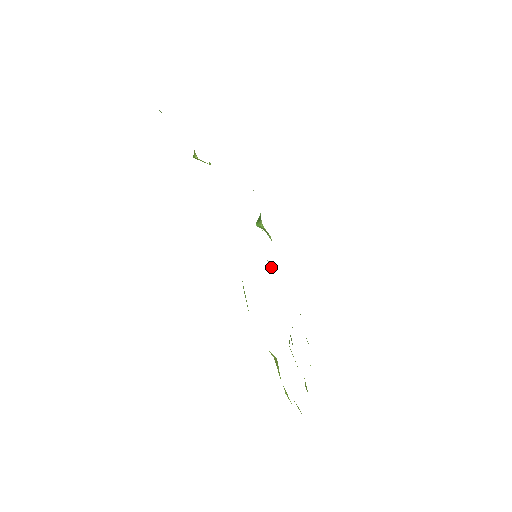
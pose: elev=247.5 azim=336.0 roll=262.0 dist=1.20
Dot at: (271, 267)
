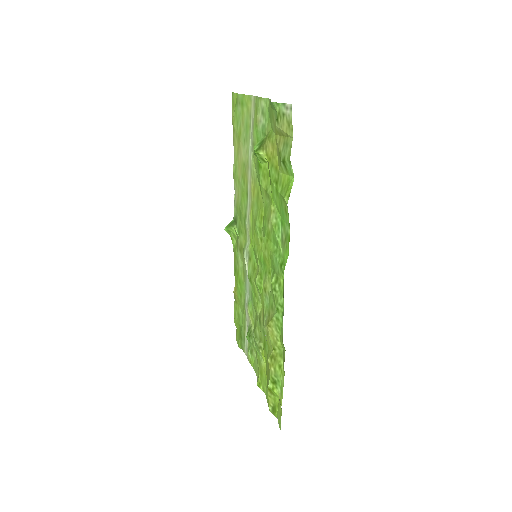
Dot at: (247, 270)
